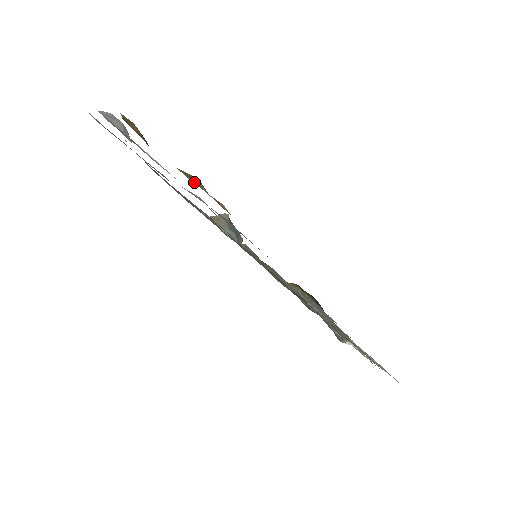
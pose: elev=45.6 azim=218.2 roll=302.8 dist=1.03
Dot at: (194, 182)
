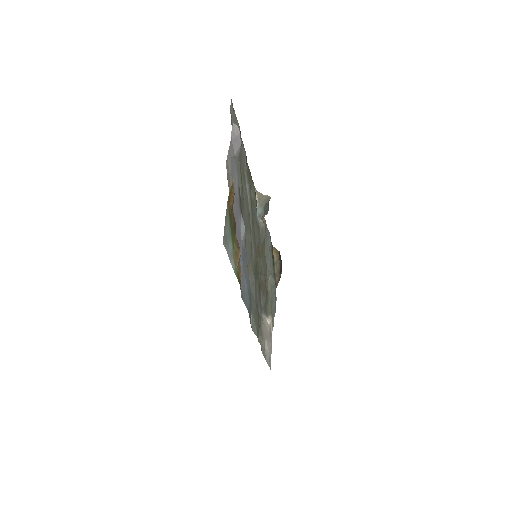
Dot at: (235, 259)
